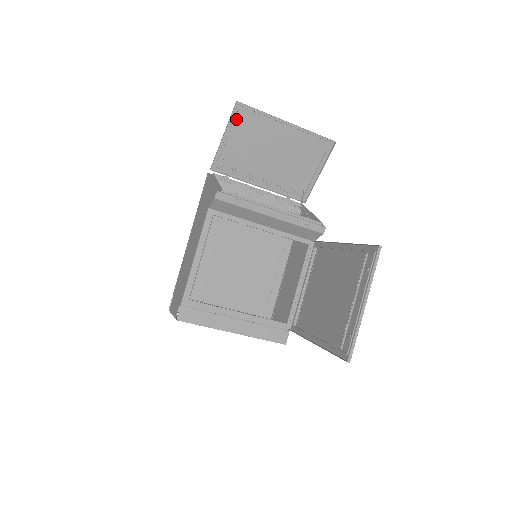
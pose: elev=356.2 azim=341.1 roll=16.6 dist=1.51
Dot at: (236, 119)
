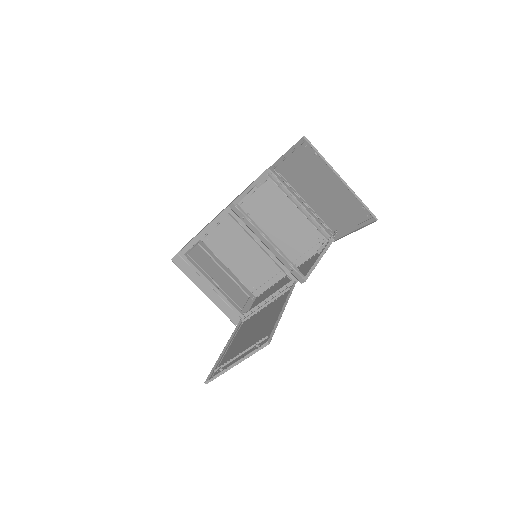
Dot at: (300, 148)
